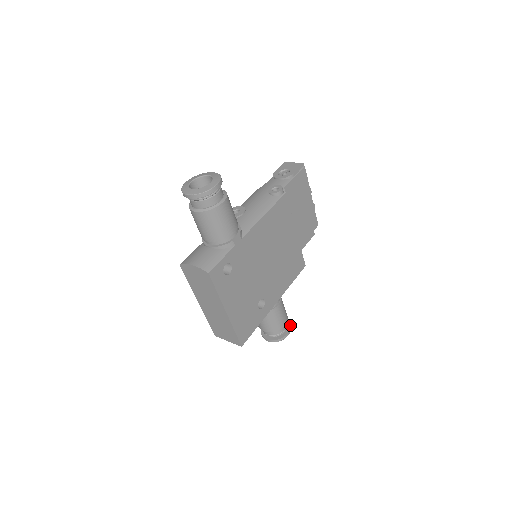
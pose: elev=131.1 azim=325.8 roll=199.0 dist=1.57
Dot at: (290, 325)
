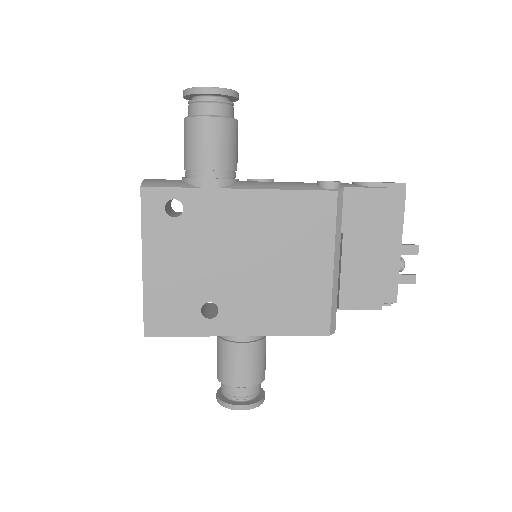
Dot at: (256, 402)
